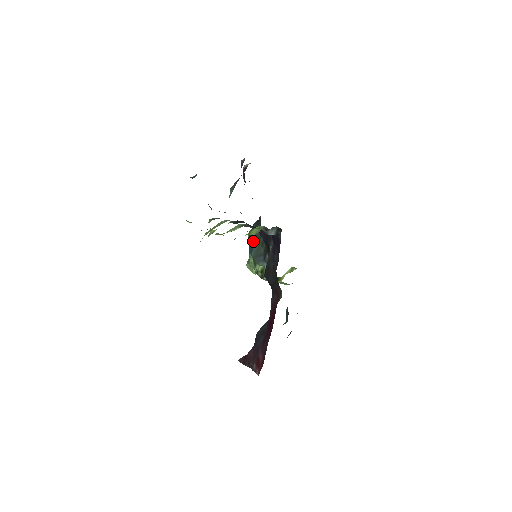
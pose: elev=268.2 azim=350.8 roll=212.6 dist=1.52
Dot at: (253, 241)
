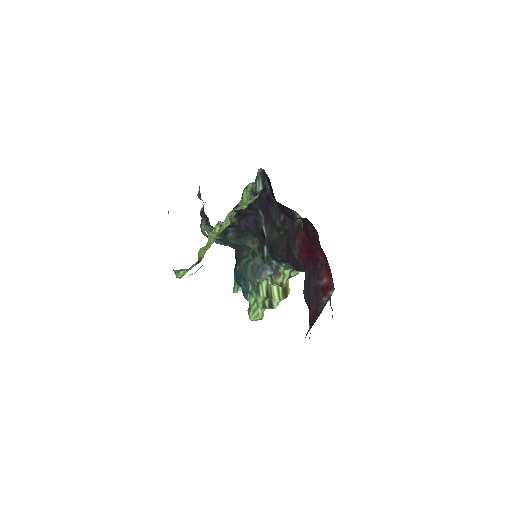
Dot at: (243, 273)
